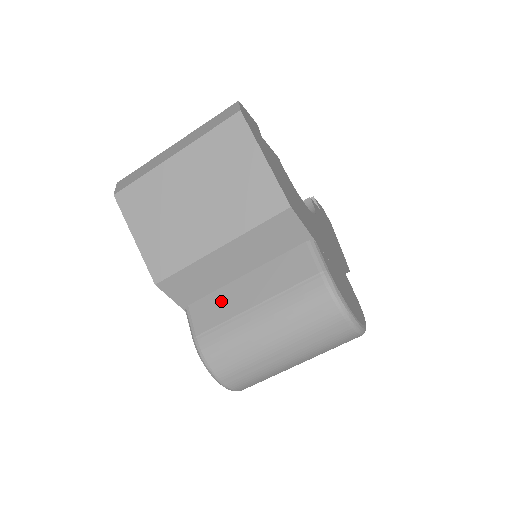
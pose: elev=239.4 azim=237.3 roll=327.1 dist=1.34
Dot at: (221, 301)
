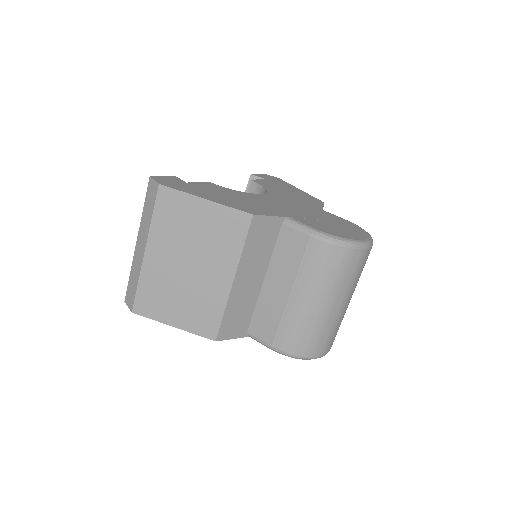
Dot at: (265, 310)
